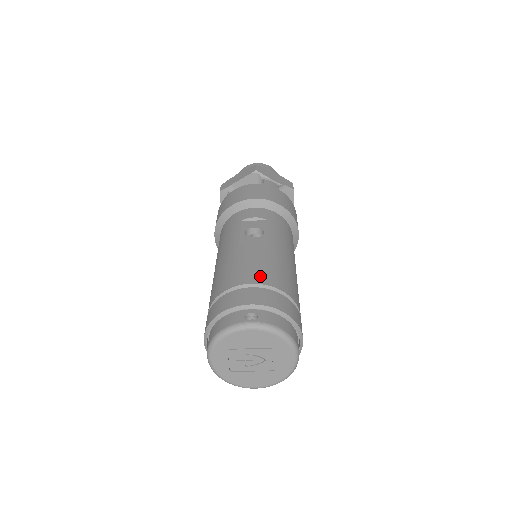
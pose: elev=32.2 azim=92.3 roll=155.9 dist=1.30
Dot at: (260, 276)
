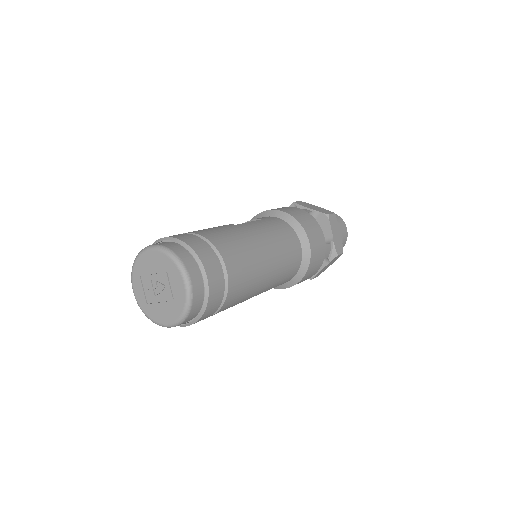
Dot at: (196, 231)
